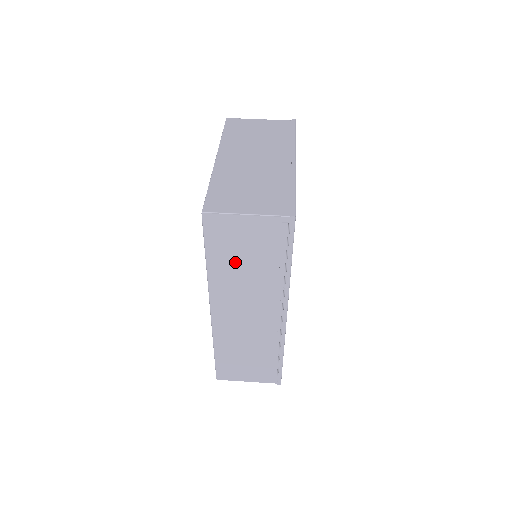
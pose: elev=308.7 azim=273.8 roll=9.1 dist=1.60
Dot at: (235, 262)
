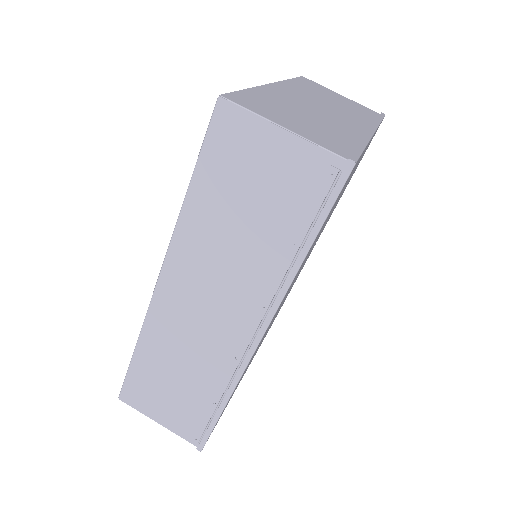
Dot at: (229, 208)
